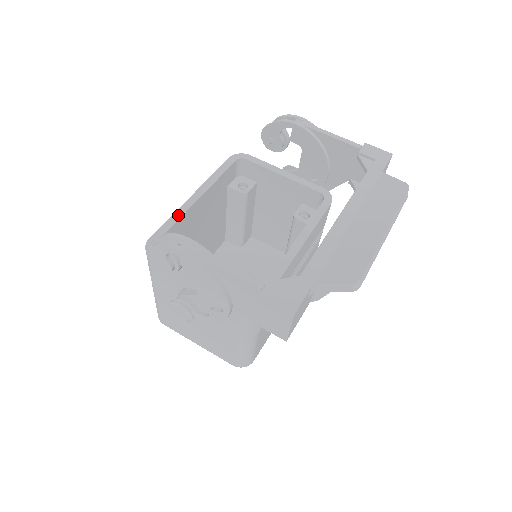
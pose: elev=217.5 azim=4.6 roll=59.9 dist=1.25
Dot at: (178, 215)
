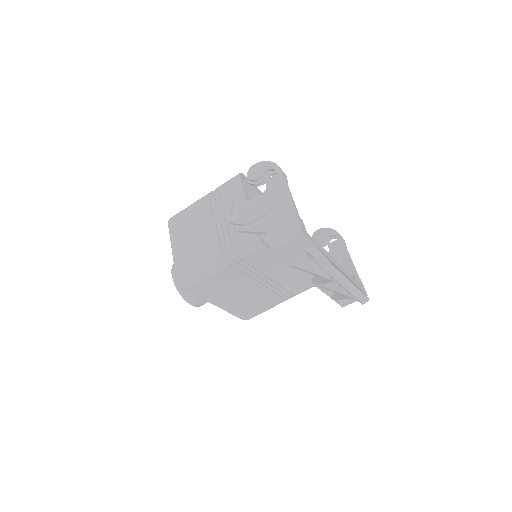
Dot at: (260, 191)
